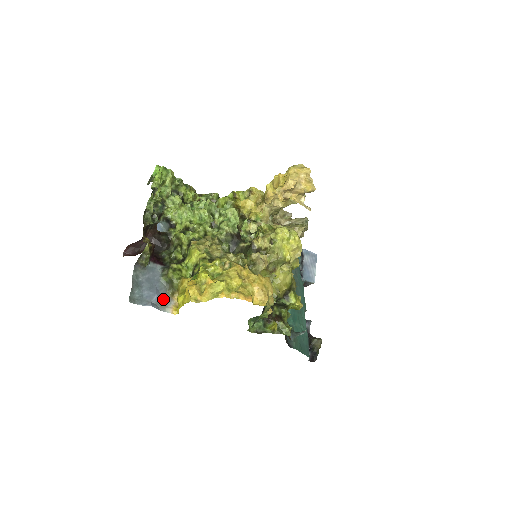
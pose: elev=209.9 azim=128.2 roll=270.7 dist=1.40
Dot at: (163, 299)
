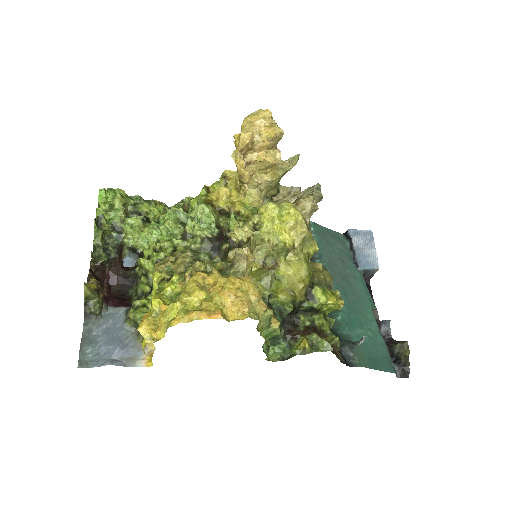
Dot at: (130, 350)
